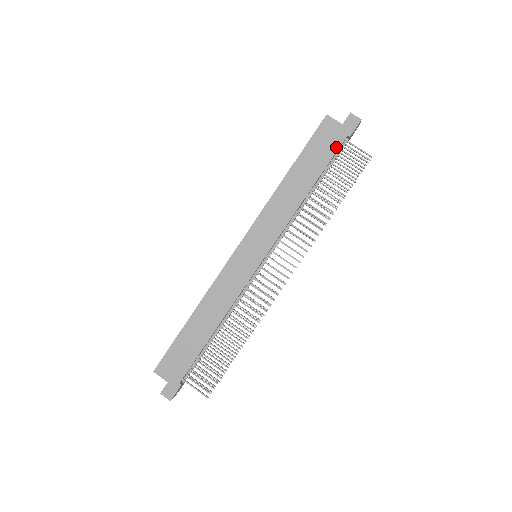
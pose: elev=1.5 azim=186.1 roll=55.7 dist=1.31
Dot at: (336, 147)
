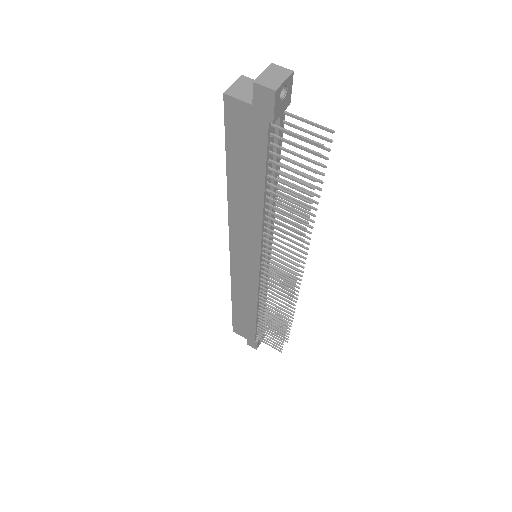
Dot at: (263, 142)
